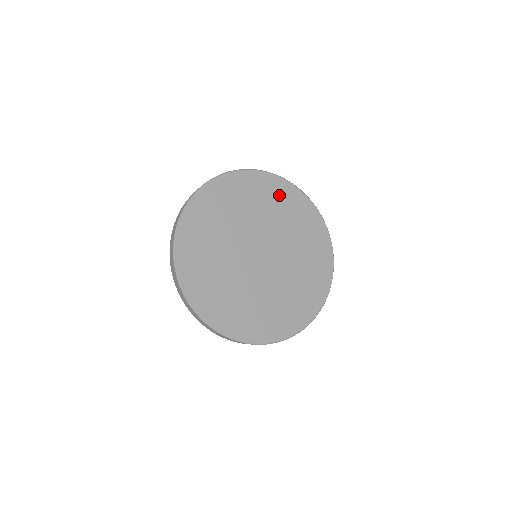
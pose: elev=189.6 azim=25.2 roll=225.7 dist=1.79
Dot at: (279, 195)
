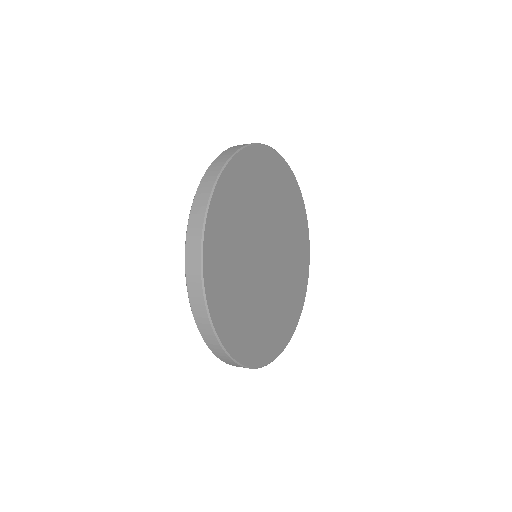
Dot at: (295, 208)
